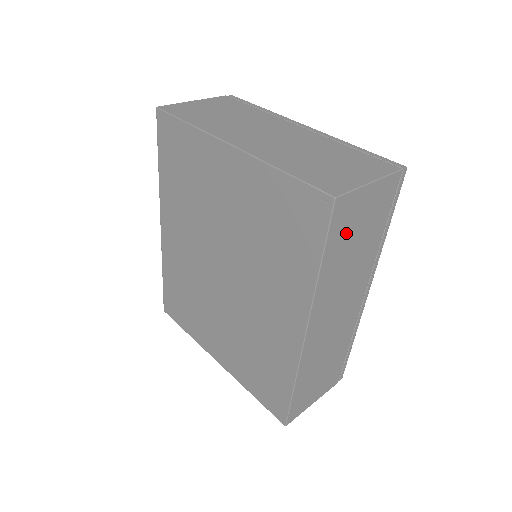
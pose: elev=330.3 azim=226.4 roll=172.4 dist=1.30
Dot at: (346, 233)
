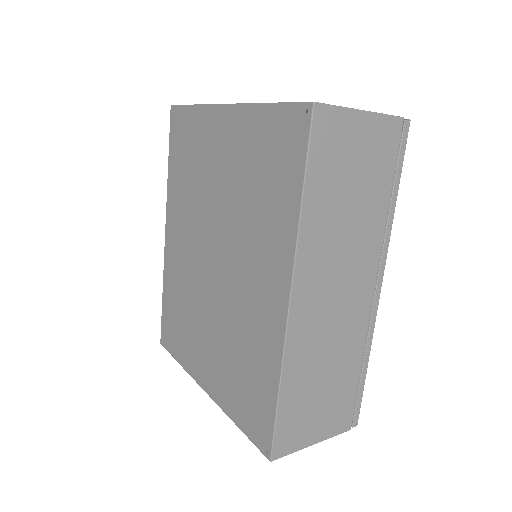
Dot at: (335, 166)
